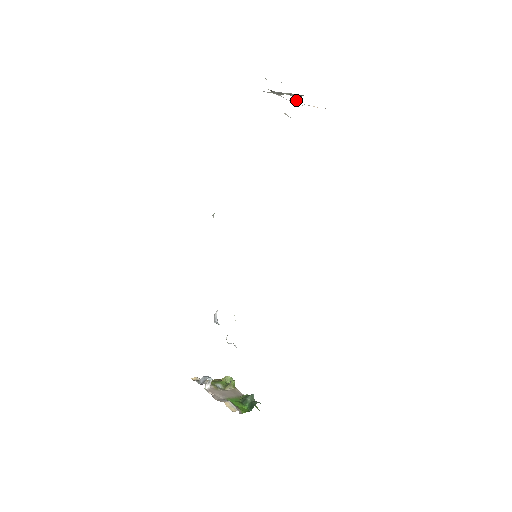
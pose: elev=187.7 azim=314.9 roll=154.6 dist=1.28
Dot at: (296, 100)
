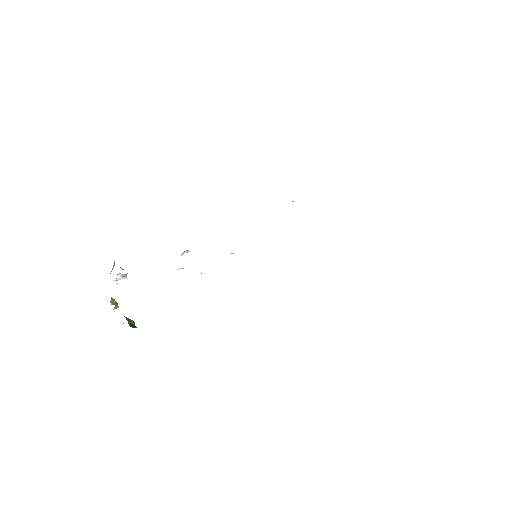
Dot at: occluded
